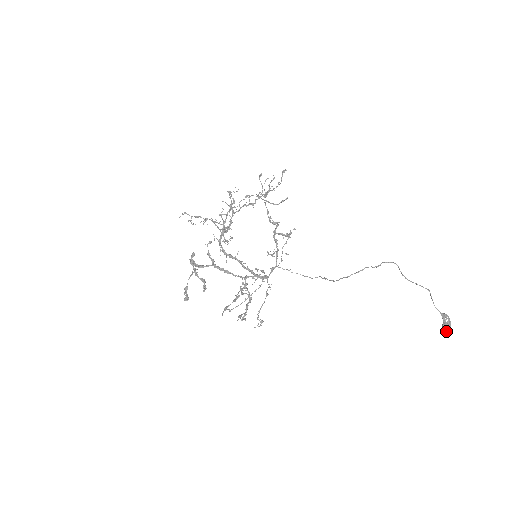
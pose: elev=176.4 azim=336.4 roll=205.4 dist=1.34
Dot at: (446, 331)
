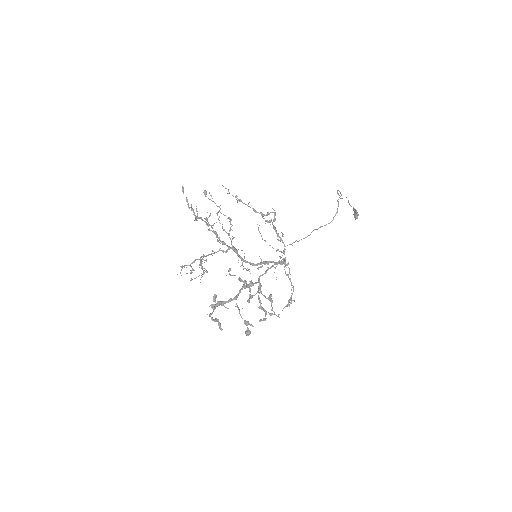
Dot at: (357, 218)
